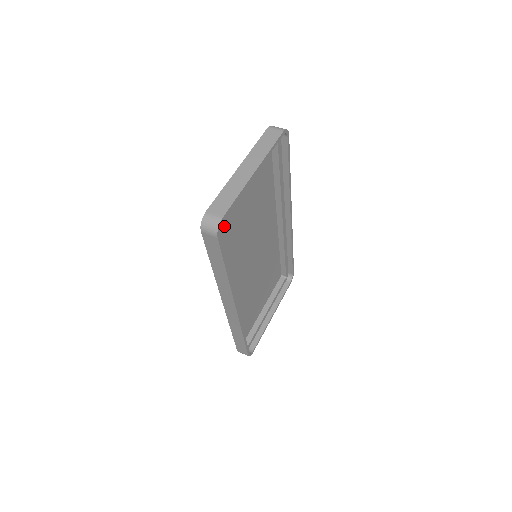
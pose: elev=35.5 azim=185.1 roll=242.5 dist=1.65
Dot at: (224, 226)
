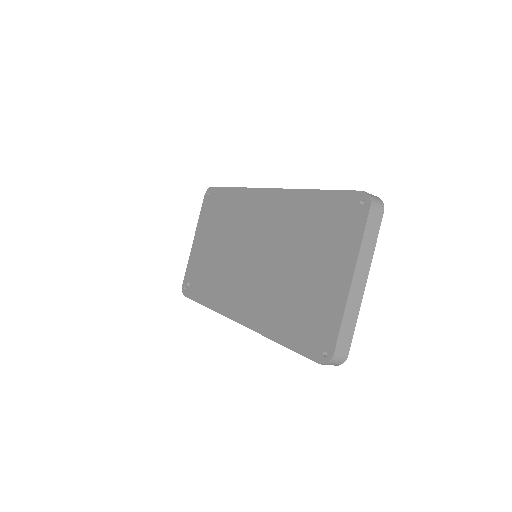
Dot at: (308, 319)
